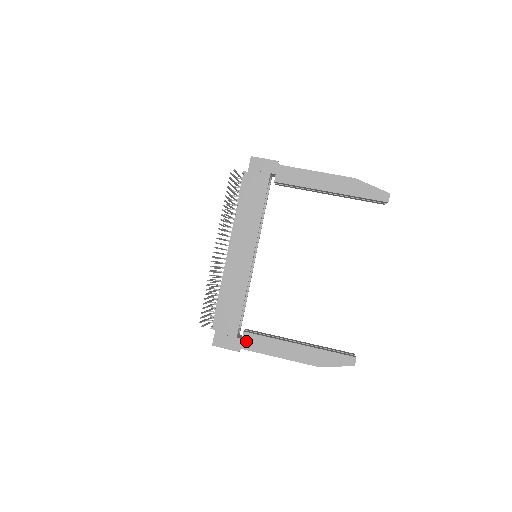
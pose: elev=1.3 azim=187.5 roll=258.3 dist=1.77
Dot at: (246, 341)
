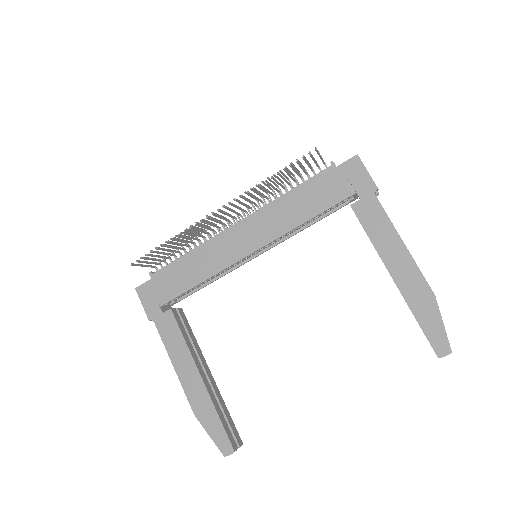
Dot at: (164, 319)
